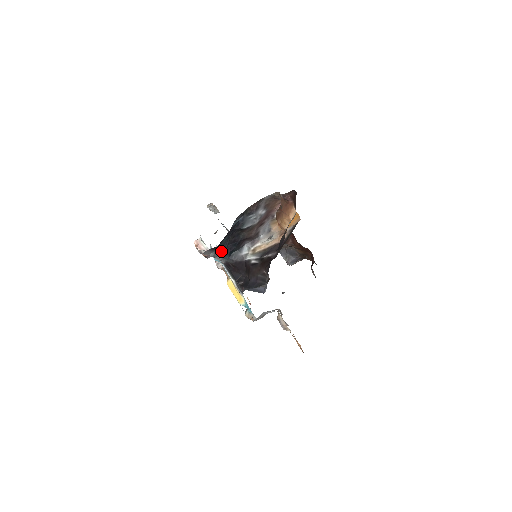
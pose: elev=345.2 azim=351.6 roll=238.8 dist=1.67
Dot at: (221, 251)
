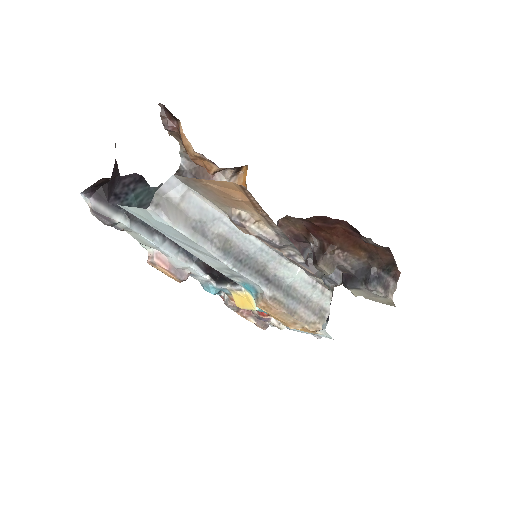
Dot at: (151, 228)
